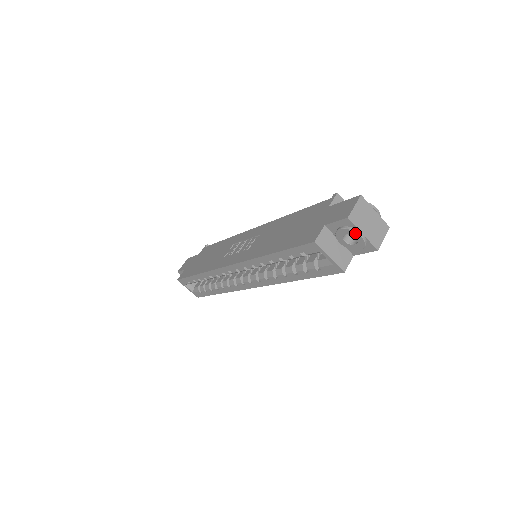
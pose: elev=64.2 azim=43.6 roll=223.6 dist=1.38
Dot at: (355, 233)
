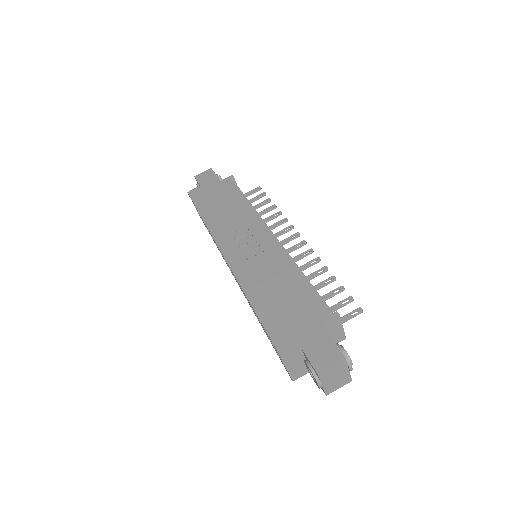
Dot at: (316, 381)
